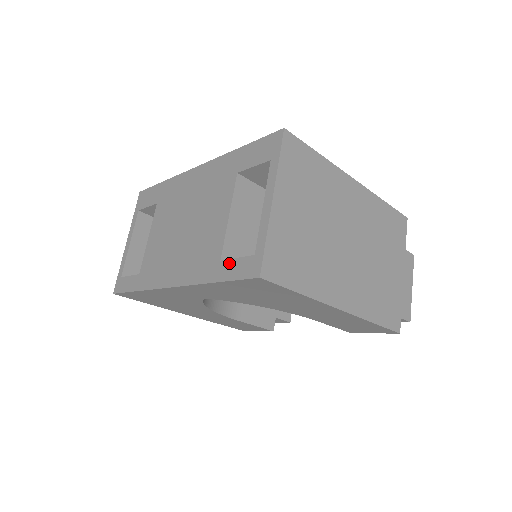
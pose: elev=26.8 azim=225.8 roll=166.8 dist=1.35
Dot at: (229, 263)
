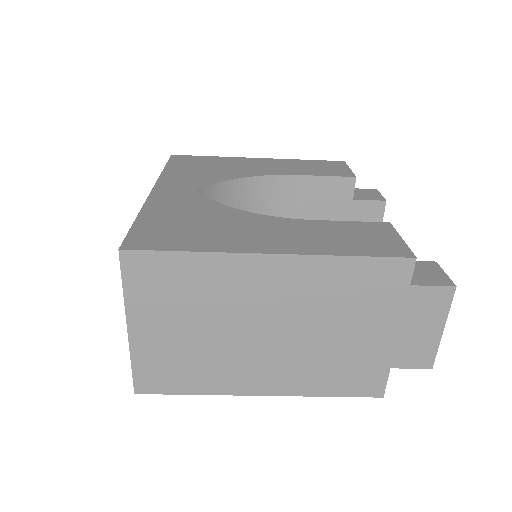
Dot at: occluded
